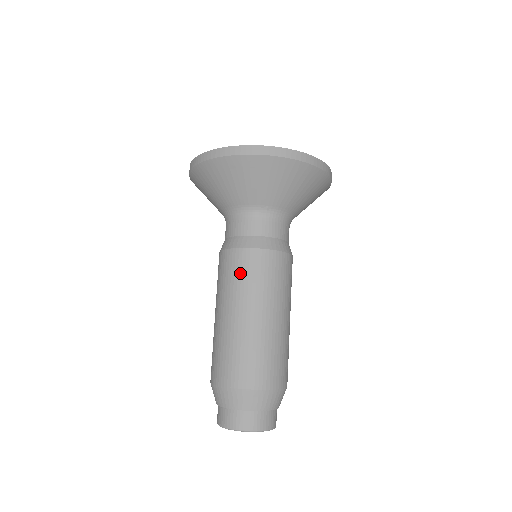
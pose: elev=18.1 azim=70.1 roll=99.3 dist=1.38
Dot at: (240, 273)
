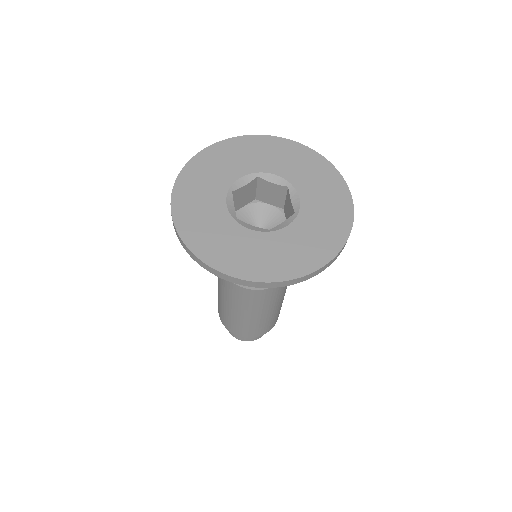
Dot at: (234, 295)
